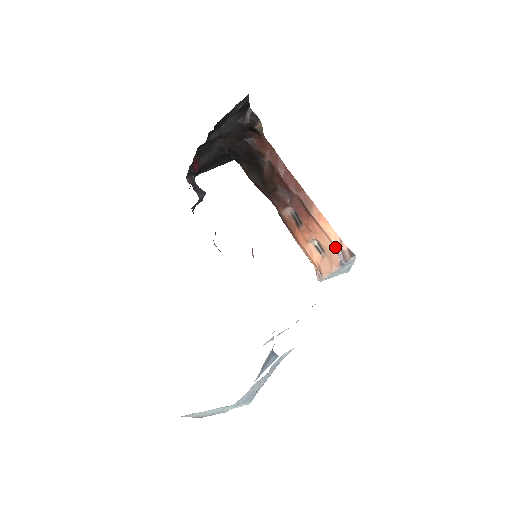
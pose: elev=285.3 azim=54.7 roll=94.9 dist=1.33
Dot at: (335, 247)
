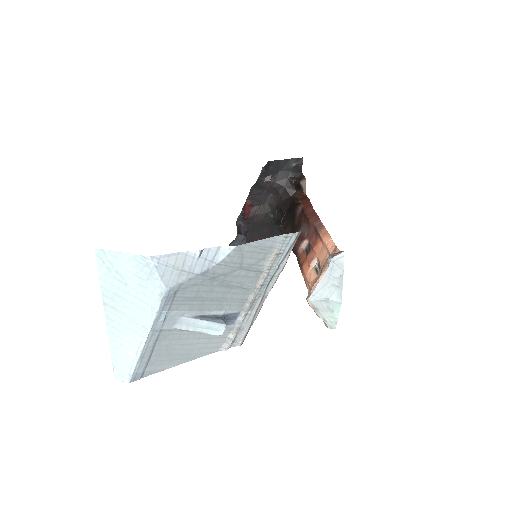
Dot at: (329, 253)
